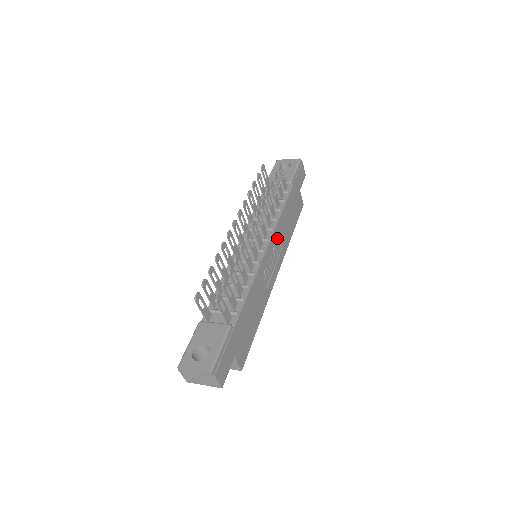
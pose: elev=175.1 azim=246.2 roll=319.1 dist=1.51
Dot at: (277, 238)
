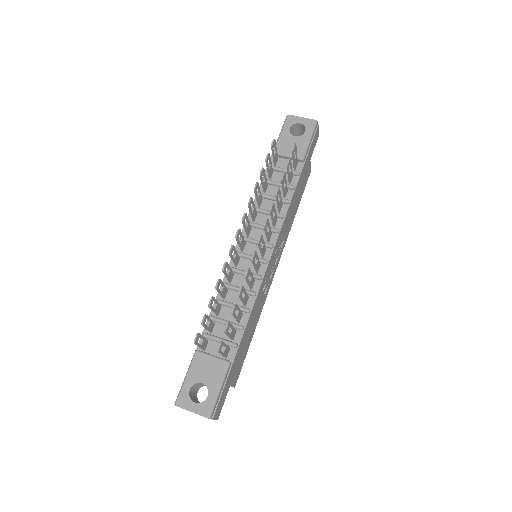
Dot at: (281, 235)
